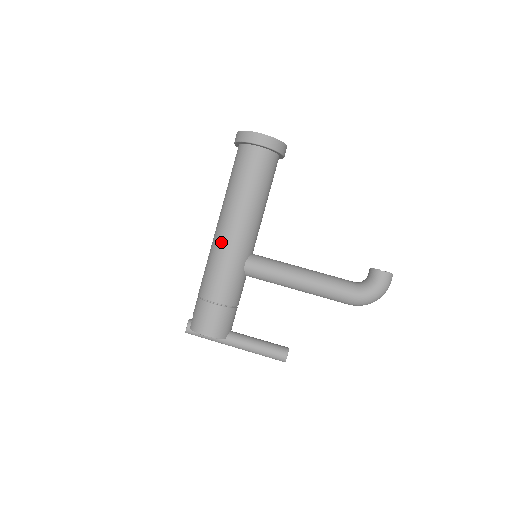
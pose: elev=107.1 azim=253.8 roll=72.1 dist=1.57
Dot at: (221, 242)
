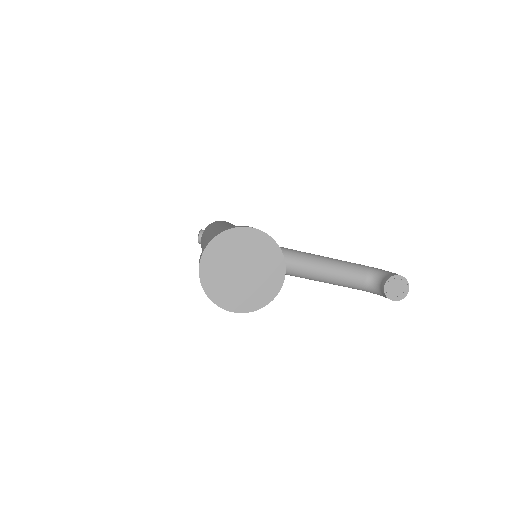
Dot at: occluded
